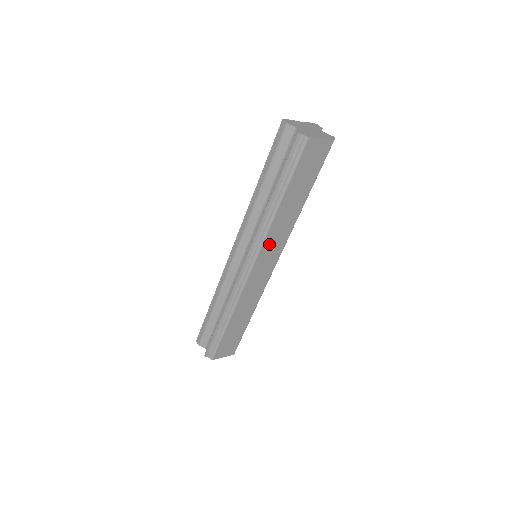
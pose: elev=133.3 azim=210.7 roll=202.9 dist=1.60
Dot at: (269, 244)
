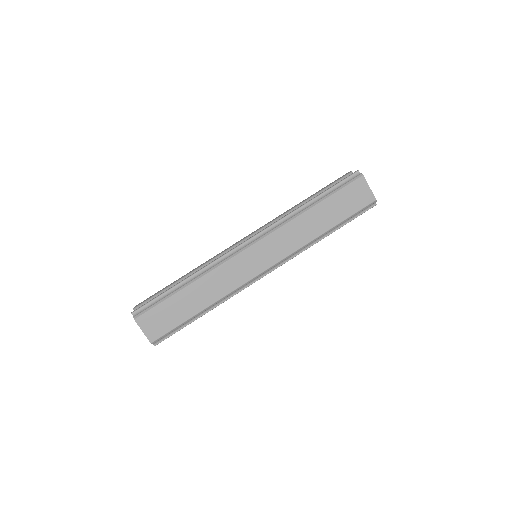
Dot at: (278, 238)
